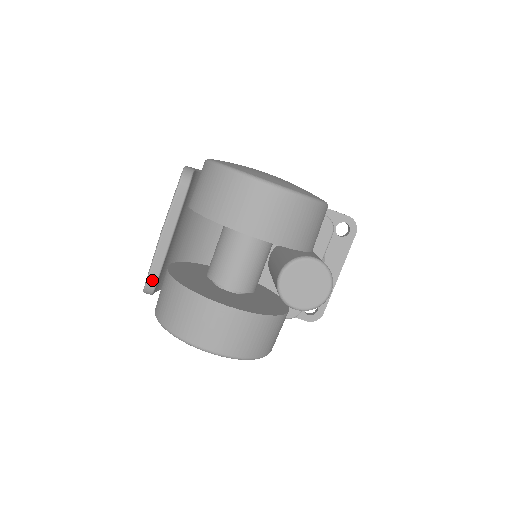
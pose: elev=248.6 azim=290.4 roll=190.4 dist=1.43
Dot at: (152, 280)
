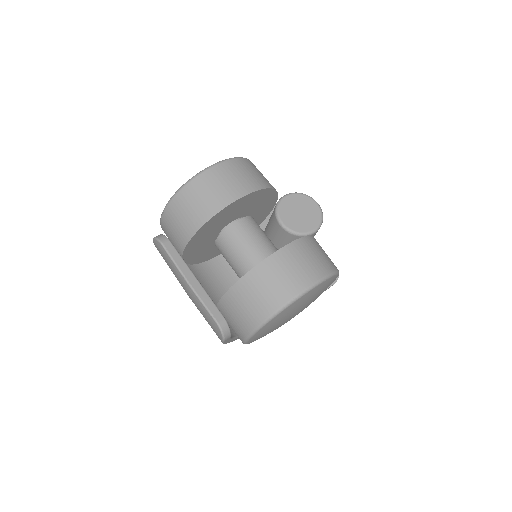
Dot at: (219, 318)
